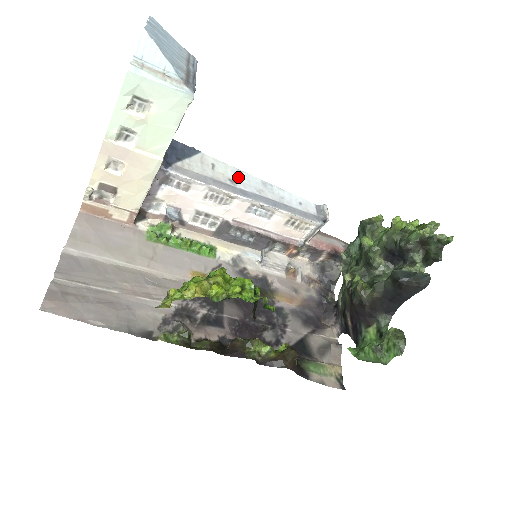
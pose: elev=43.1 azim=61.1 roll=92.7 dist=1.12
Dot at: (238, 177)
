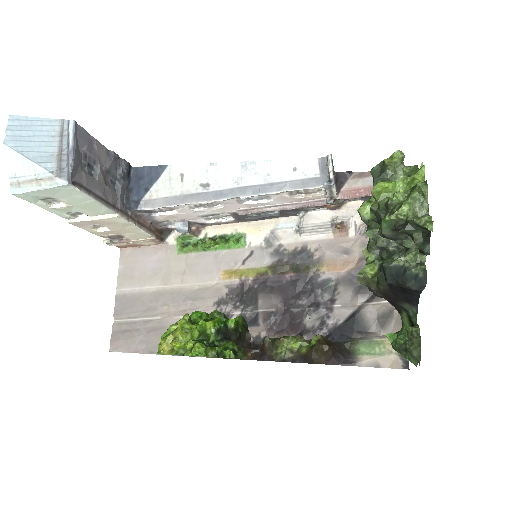
Dot at: (211, 175)
